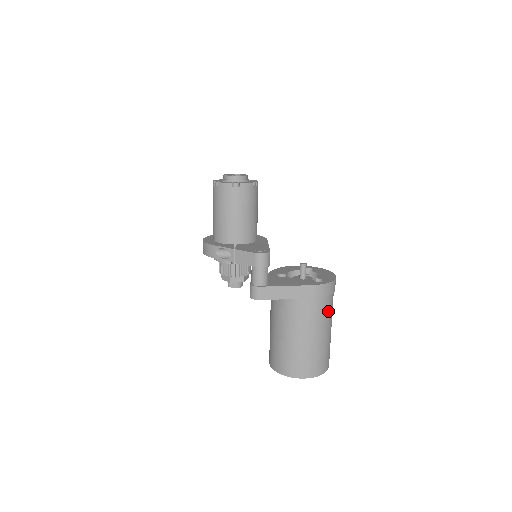
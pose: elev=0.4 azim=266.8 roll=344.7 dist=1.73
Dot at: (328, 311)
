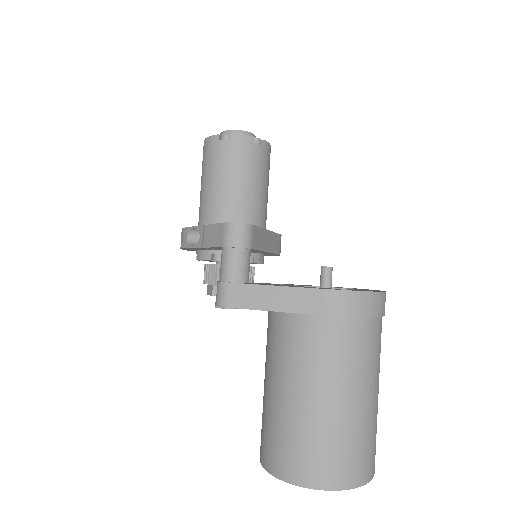
Dot at: (360, 352)
